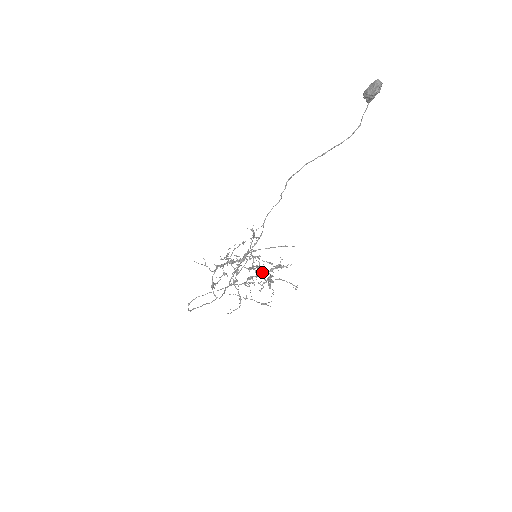
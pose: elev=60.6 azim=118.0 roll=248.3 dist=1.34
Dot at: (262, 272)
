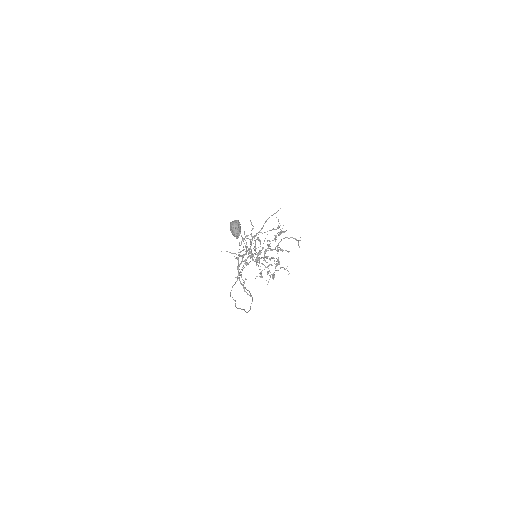
Dot at: occluded
